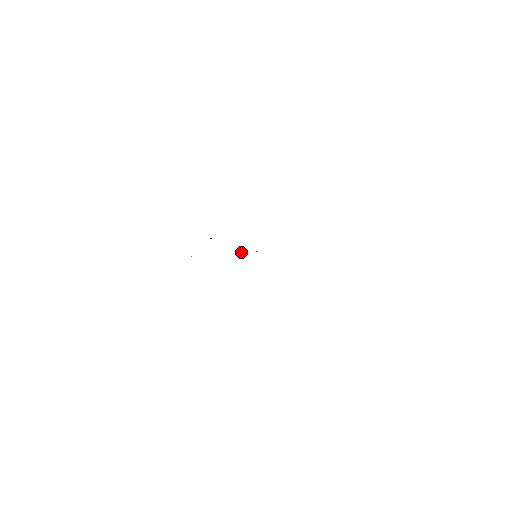
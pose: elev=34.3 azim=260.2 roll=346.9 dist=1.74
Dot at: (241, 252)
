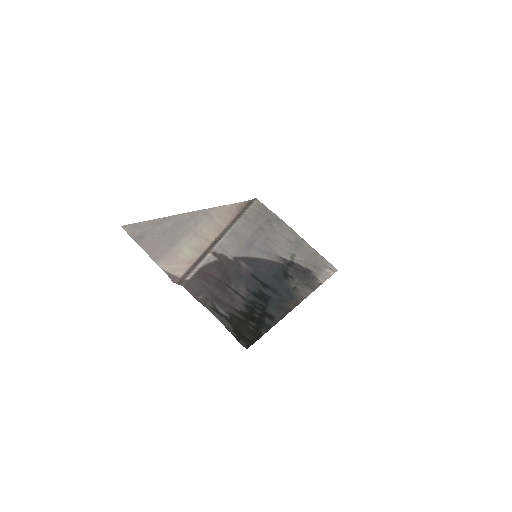
Dot at: (251, 259)
